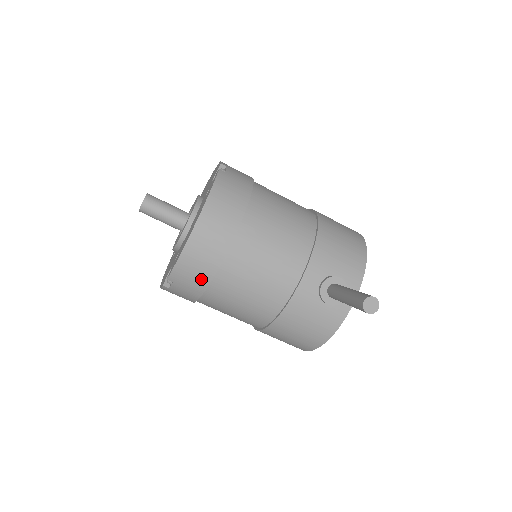
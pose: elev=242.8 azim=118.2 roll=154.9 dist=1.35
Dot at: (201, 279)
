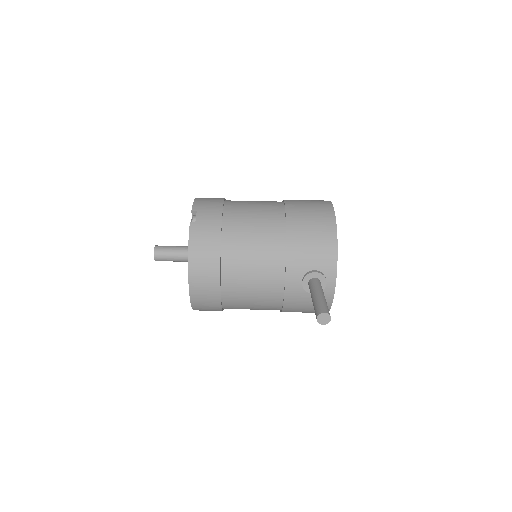
Dot at: (214, 306)
